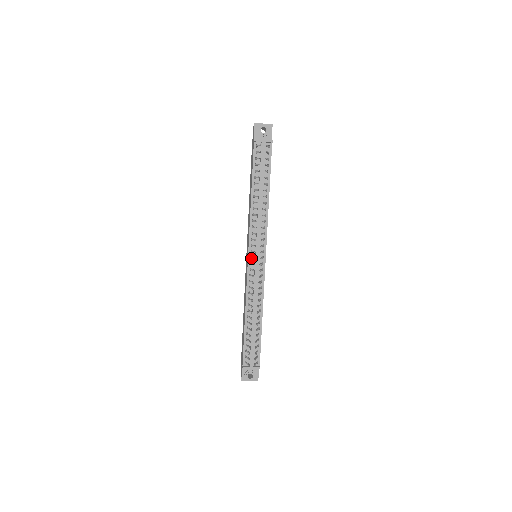
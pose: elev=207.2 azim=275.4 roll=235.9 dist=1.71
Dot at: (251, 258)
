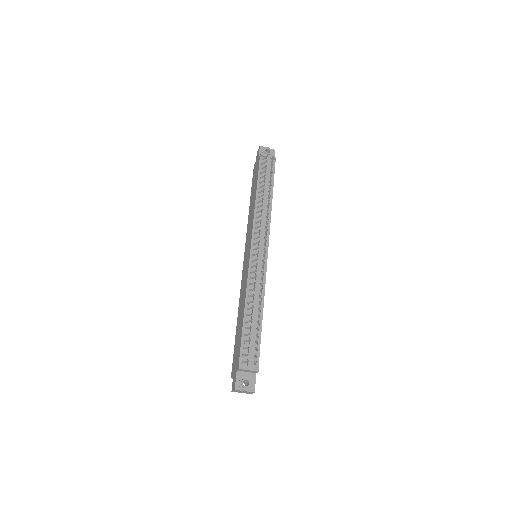
Dot at: (253, 251)
